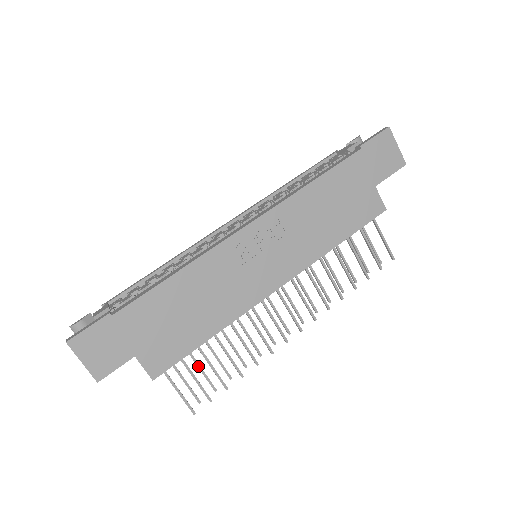
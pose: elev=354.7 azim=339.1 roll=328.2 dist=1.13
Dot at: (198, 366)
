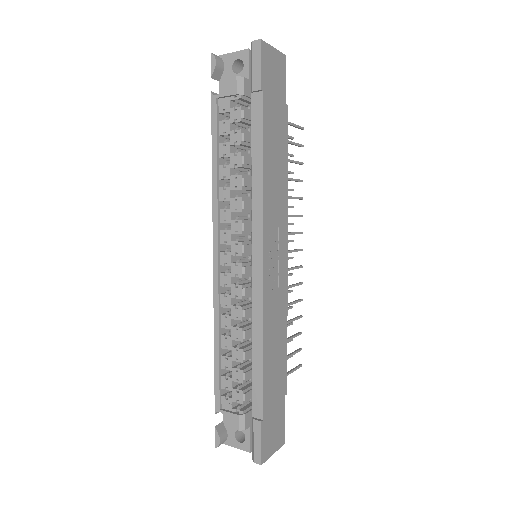
Dot at: occluded
